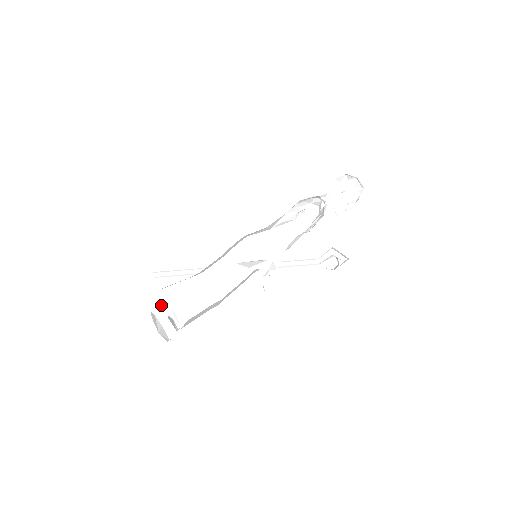
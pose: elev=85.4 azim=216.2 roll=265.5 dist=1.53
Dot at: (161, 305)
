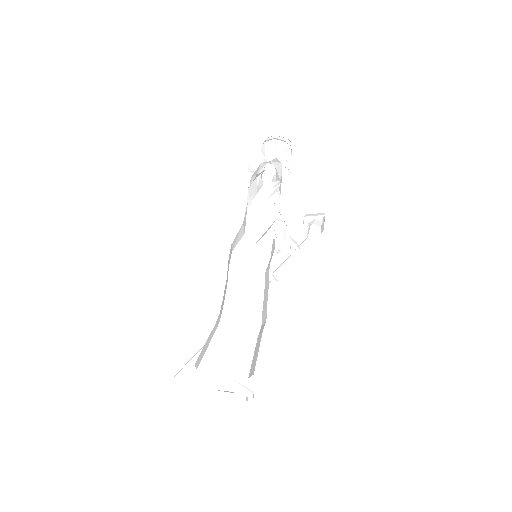
Dot at: (212, 371)
